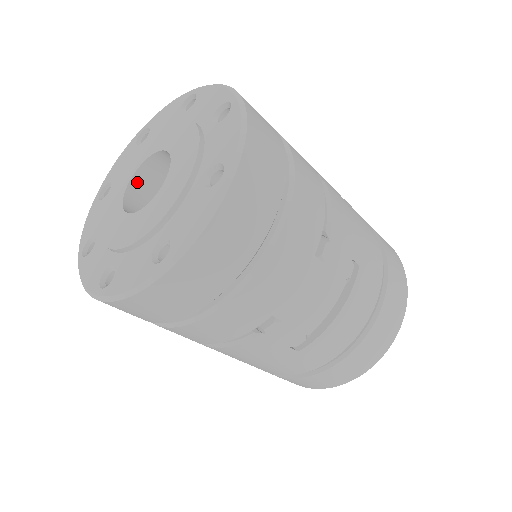
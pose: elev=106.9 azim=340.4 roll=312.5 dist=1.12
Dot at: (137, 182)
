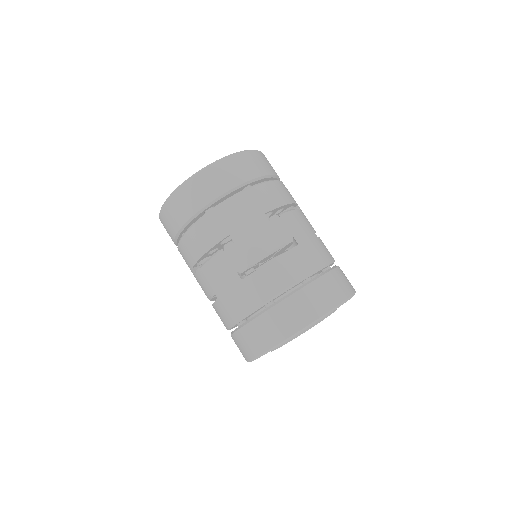
Dot at: occluded
